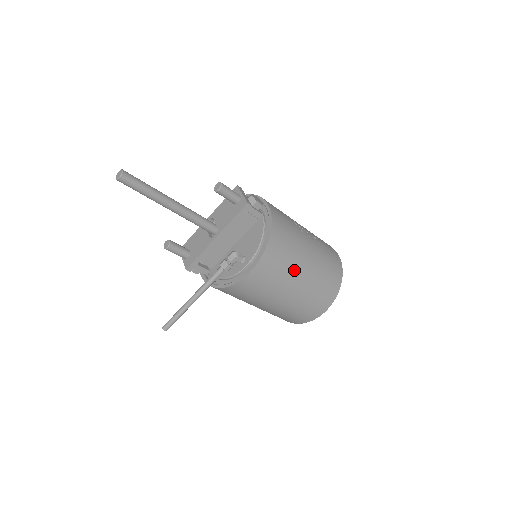
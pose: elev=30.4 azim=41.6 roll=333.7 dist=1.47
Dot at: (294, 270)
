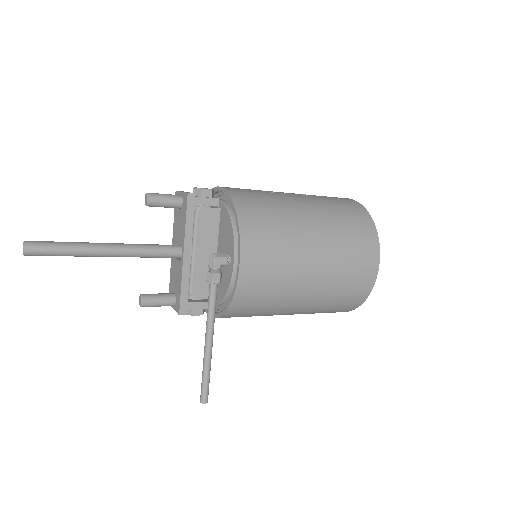
Dot at: (296, 233)
